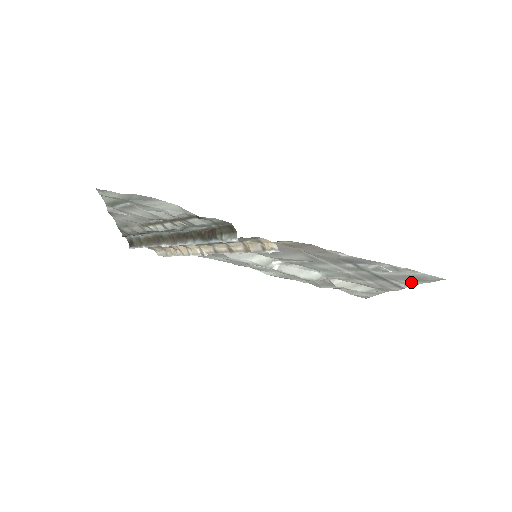
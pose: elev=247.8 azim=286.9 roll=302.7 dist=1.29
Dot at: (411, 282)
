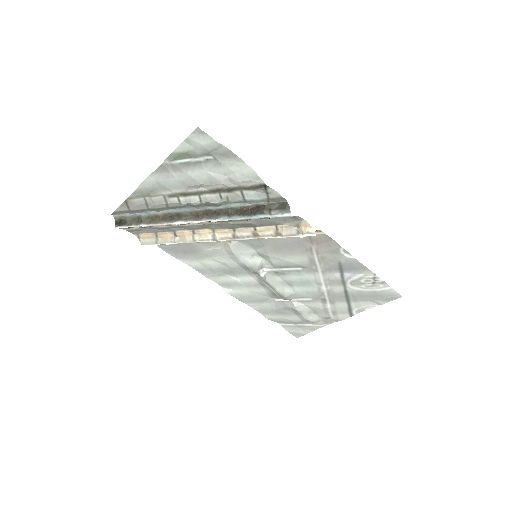
Dot at: (367, 304)
